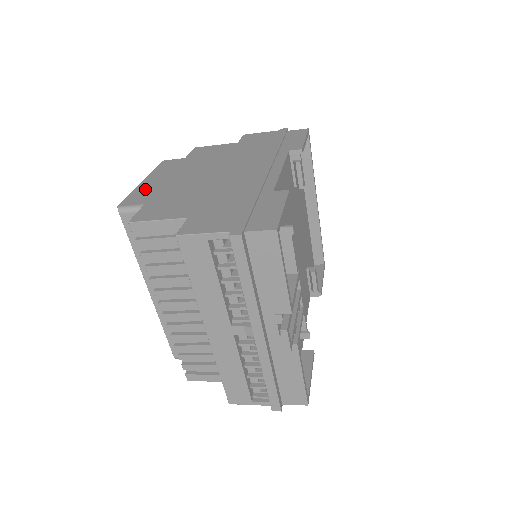
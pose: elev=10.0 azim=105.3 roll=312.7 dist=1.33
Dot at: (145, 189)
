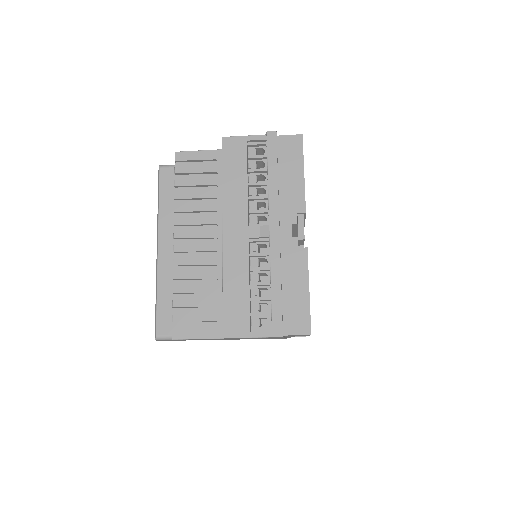
Dot at: occluded
